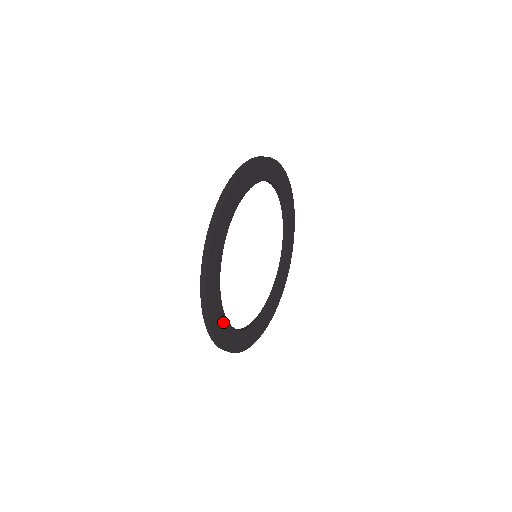
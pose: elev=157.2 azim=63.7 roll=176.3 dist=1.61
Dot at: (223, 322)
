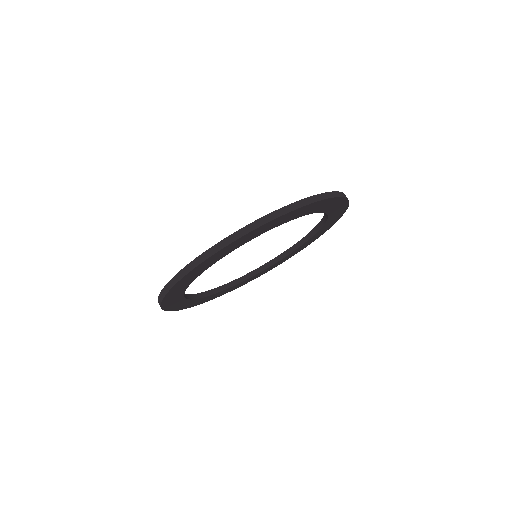
Dot at: (190, 302)
